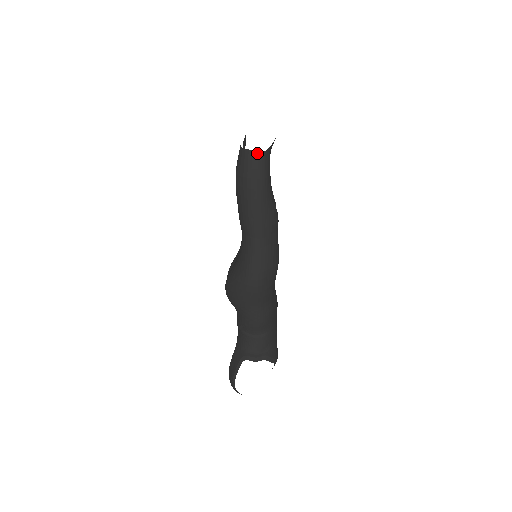
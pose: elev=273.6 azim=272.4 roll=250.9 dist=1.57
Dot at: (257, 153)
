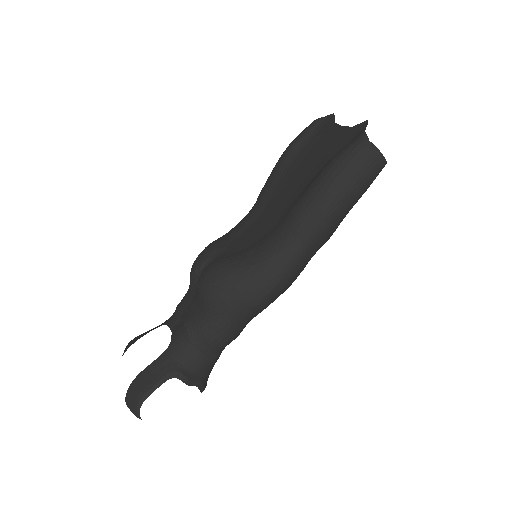
Dot at: (382, 158)
